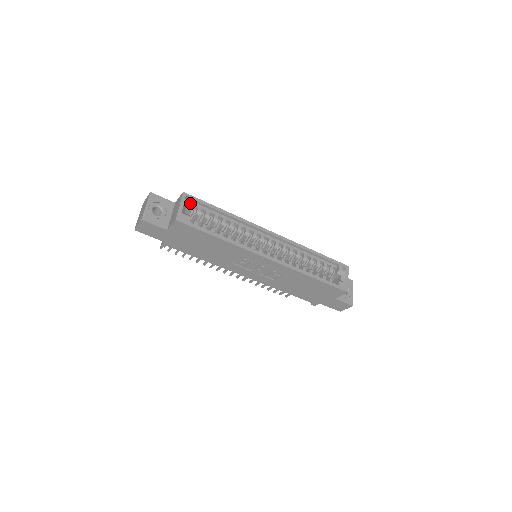
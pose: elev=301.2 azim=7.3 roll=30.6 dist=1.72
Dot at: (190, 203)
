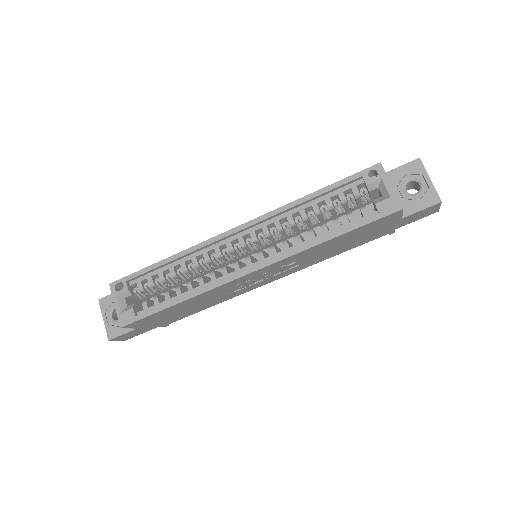
Dot at: (123, 291)
